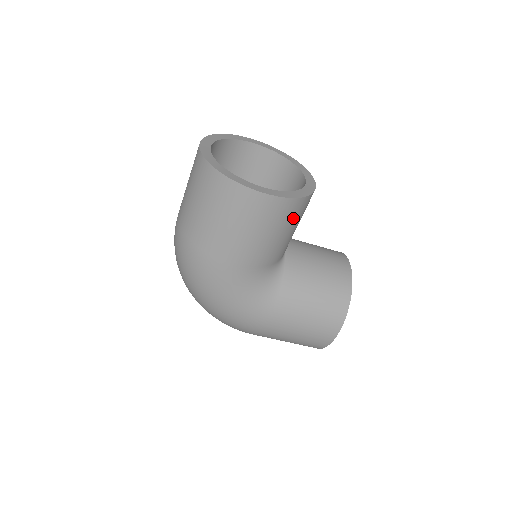
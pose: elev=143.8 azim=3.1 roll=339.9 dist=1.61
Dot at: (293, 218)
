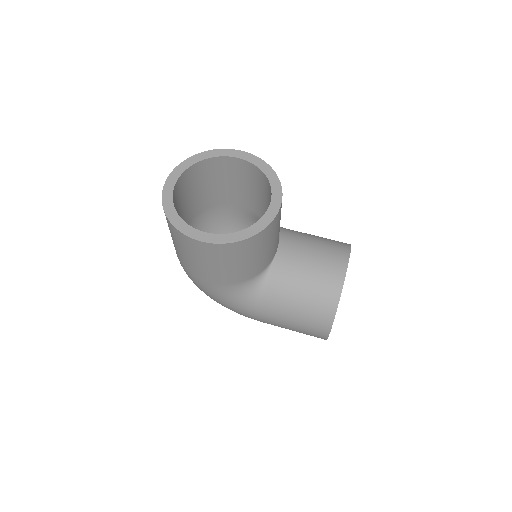
Dot at: (248, 251)
